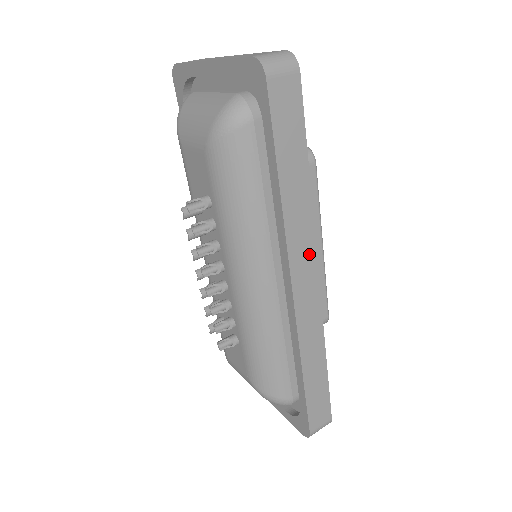
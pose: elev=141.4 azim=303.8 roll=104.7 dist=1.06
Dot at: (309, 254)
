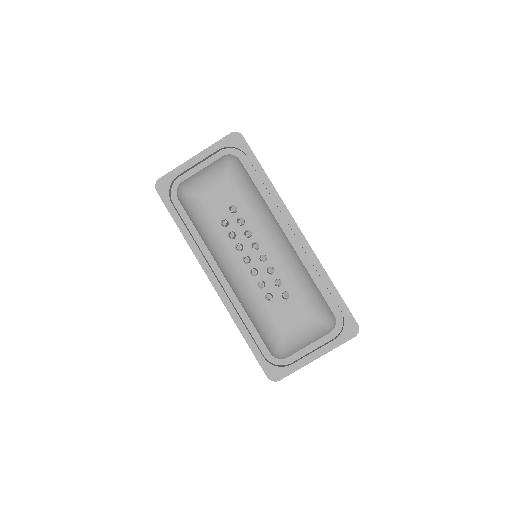
Dot at: occluded
